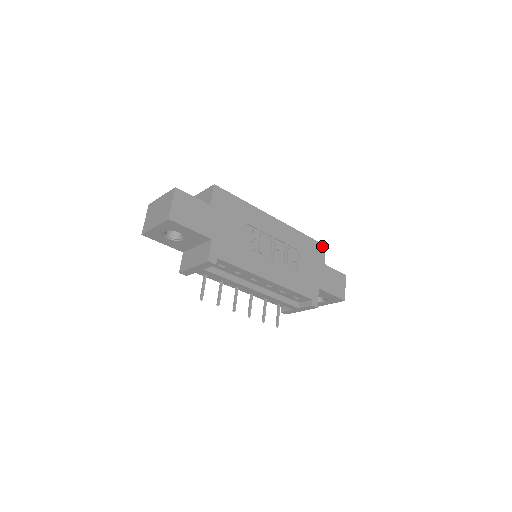
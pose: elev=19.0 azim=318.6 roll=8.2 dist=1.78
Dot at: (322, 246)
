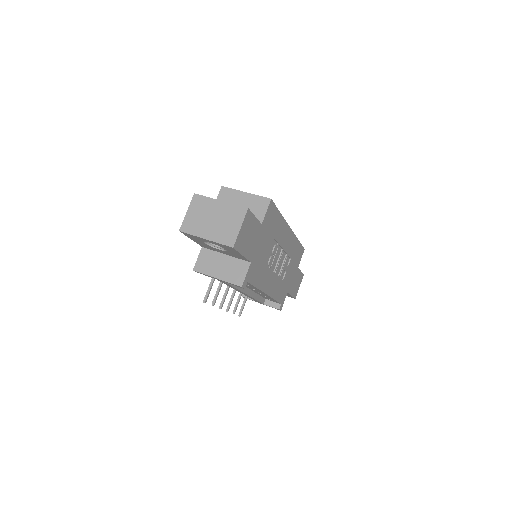
Dot at: (303, 250)
